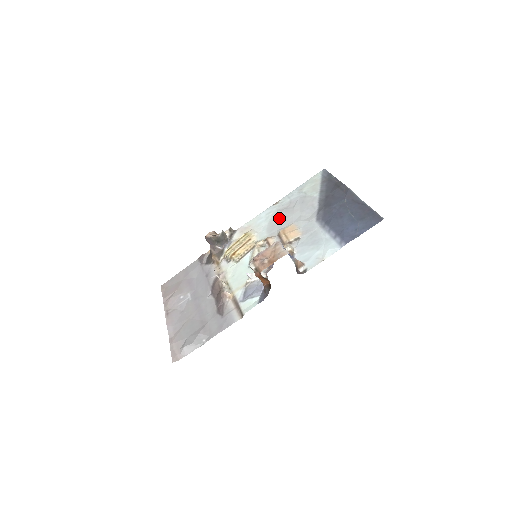
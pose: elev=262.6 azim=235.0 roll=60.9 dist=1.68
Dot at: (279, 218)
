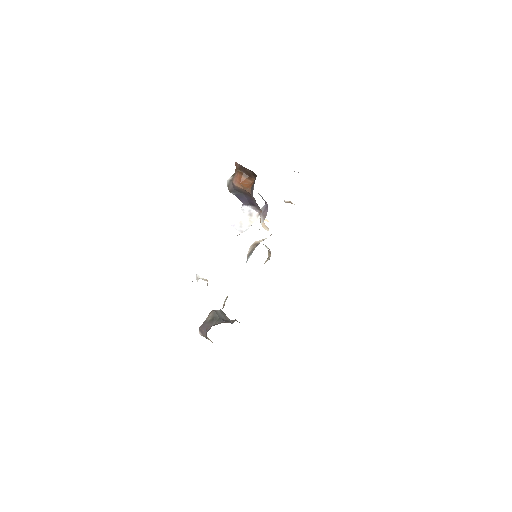
Dot at: occluded
